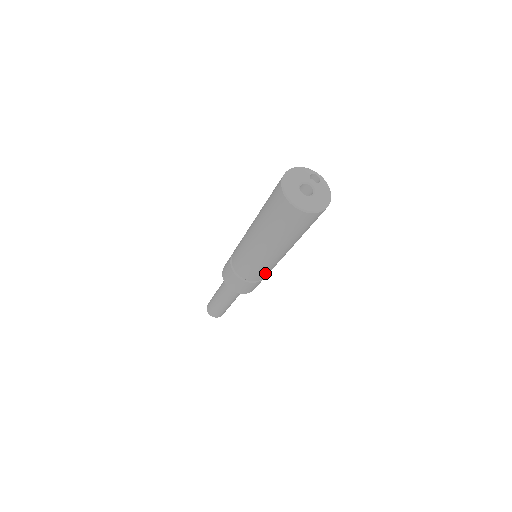
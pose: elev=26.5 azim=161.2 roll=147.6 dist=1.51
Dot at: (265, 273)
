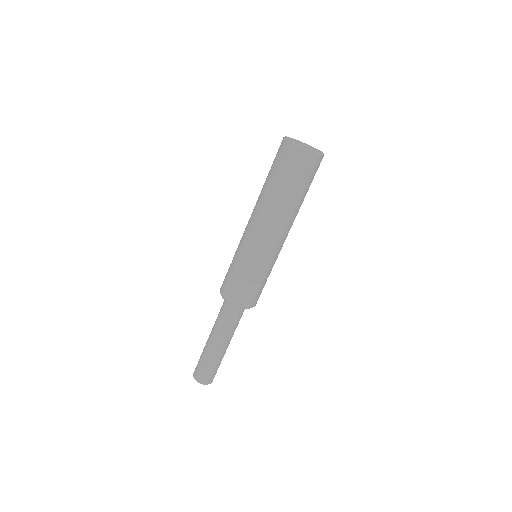
Dot at: (258, 262)
